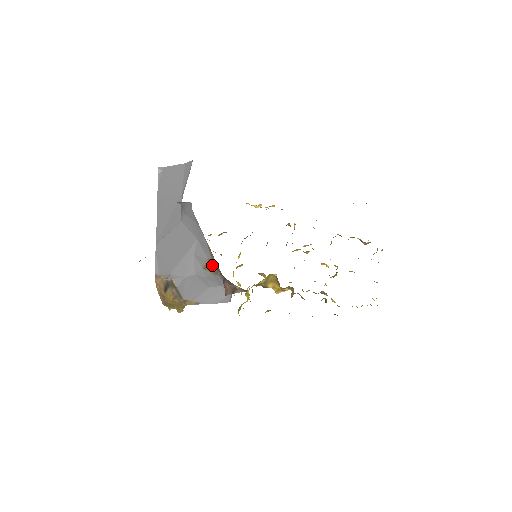
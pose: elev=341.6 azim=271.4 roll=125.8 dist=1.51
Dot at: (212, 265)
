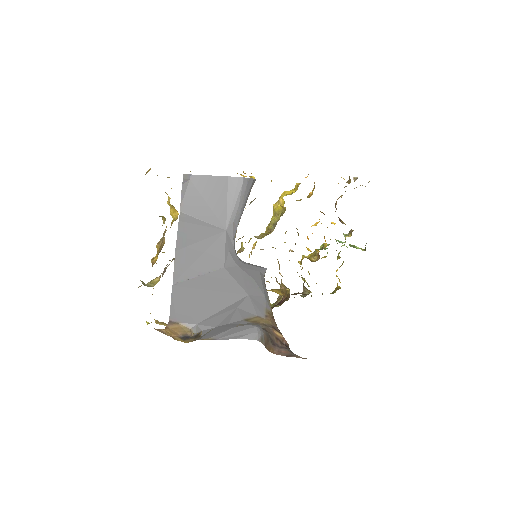
Dot at: (260, 321)
